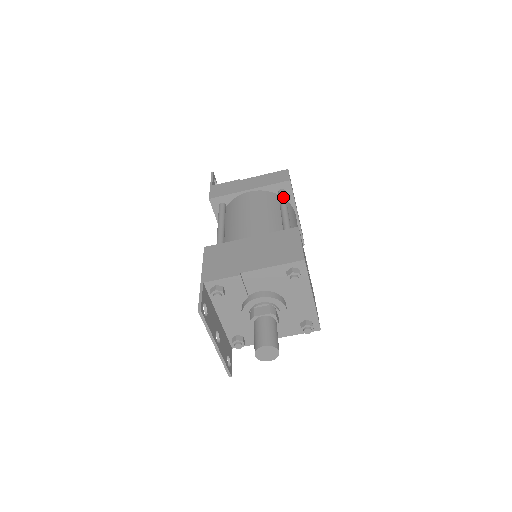
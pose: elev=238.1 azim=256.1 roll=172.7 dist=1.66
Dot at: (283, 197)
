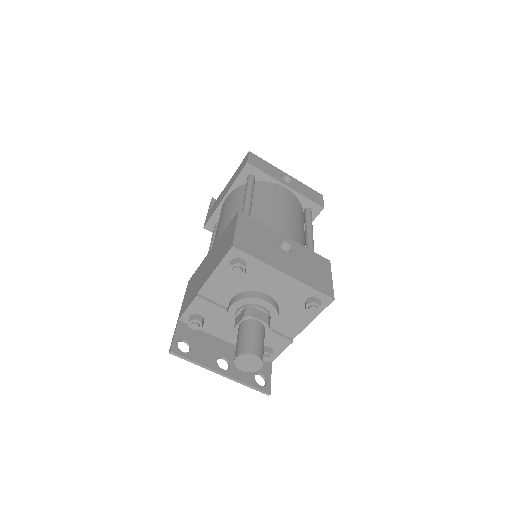
Dot at: (247, 184)
